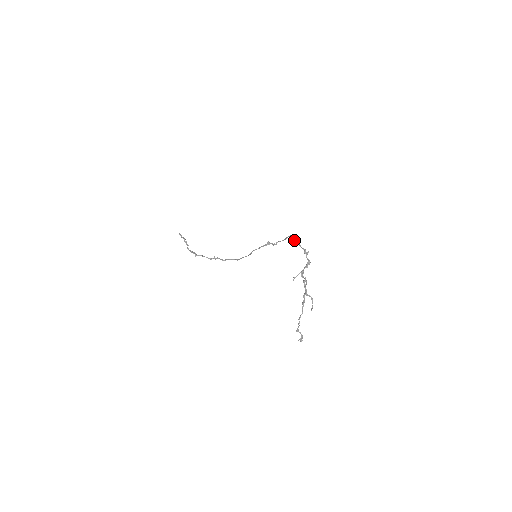
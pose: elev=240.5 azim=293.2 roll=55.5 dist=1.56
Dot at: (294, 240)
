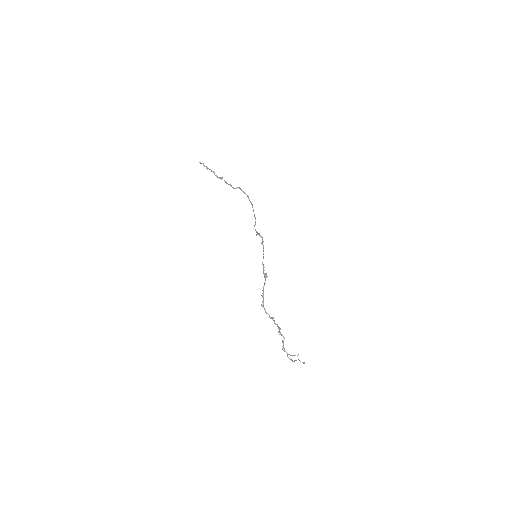
Dot at: occluded
